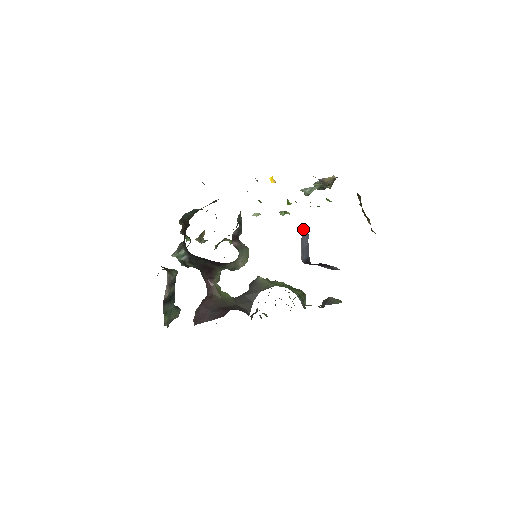
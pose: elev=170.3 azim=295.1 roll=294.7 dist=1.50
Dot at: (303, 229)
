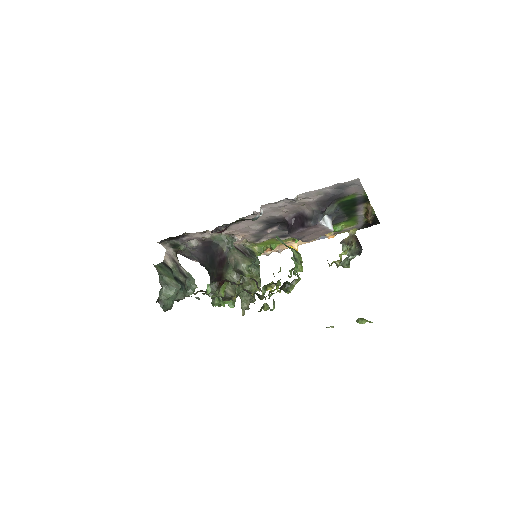
Dot at: (306, 241)
